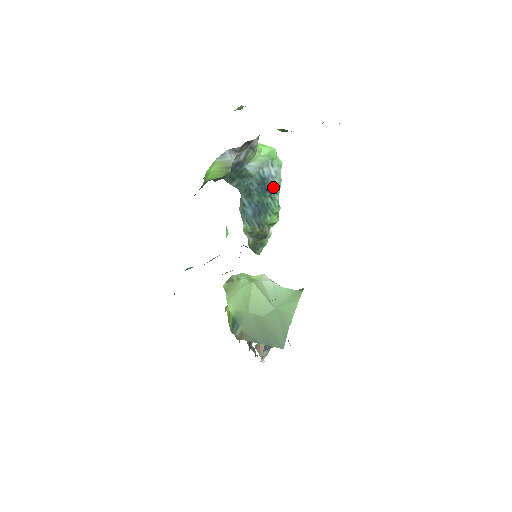
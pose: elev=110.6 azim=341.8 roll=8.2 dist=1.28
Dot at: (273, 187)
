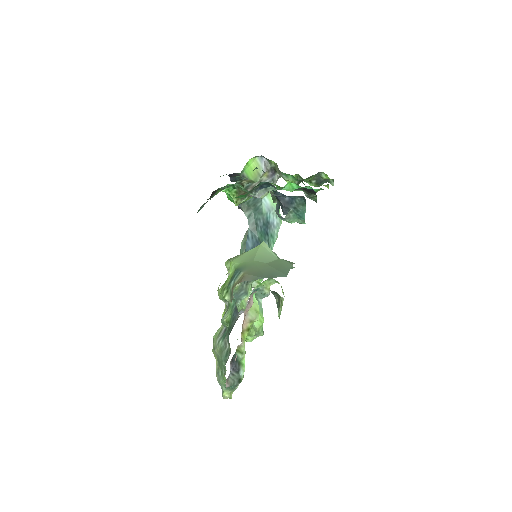
Dot at: (272, 235)
